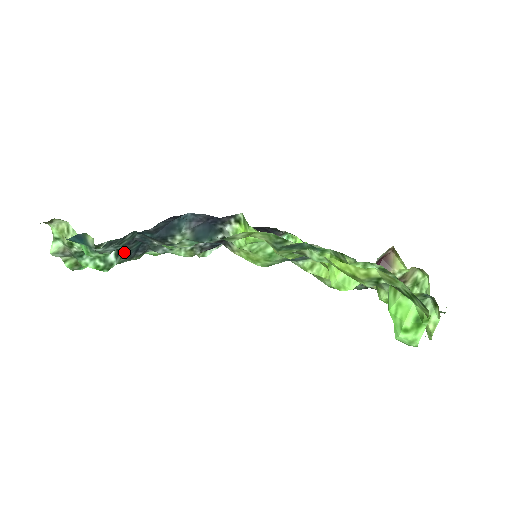
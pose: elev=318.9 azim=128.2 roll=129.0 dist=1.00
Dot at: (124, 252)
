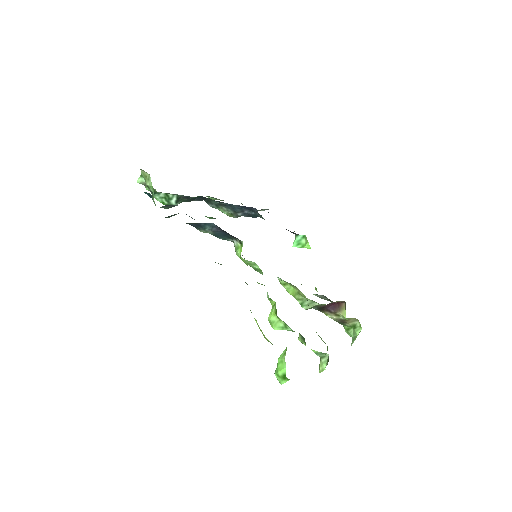
Dot at: (184, 199)
